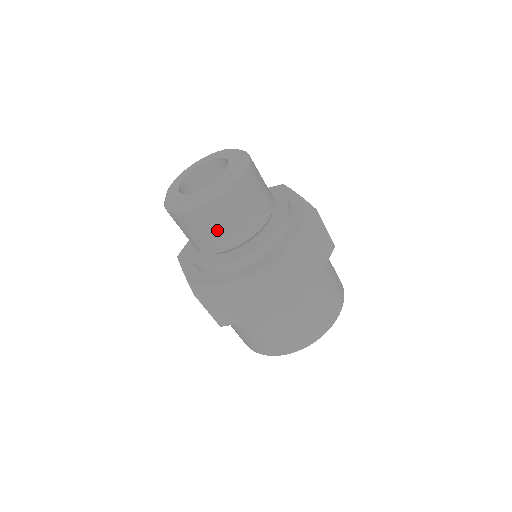
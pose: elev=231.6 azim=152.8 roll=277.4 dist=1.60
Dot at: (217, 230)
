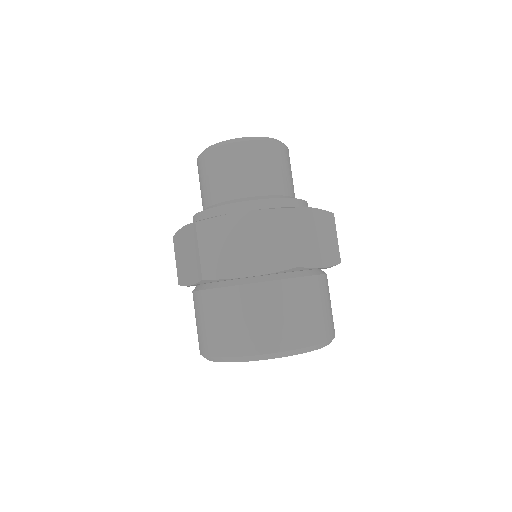
Dot at: (205, 182)
